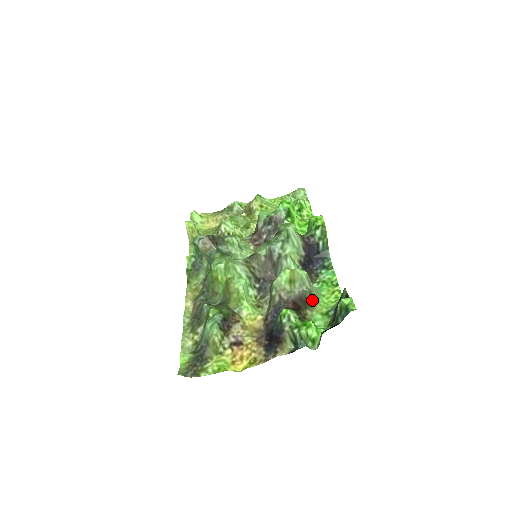
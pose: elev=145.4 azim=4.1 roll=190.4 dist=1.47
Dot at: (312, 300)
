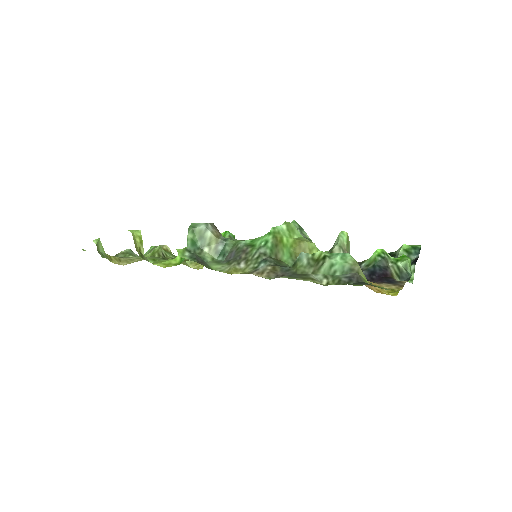
Dot at: occluded
